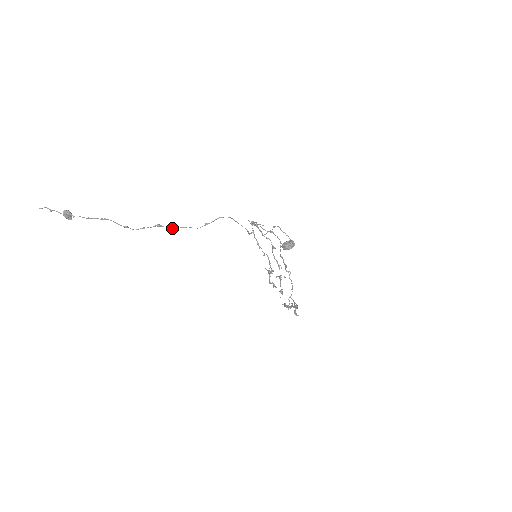
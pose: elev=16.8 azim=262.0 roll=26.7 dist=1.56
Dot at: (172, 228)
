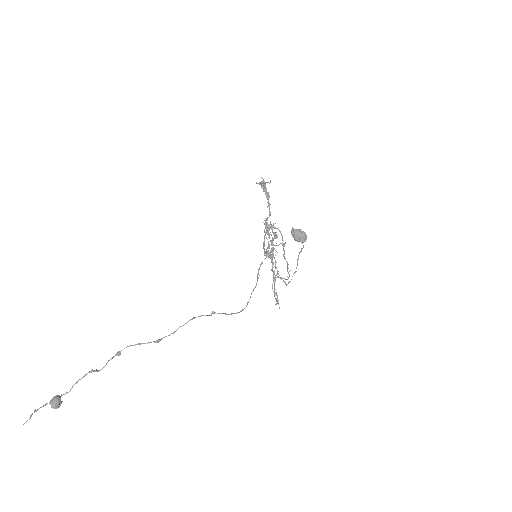
Dot at: occluded
